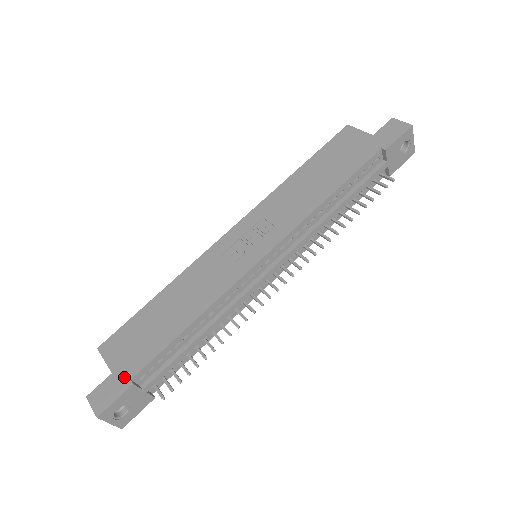
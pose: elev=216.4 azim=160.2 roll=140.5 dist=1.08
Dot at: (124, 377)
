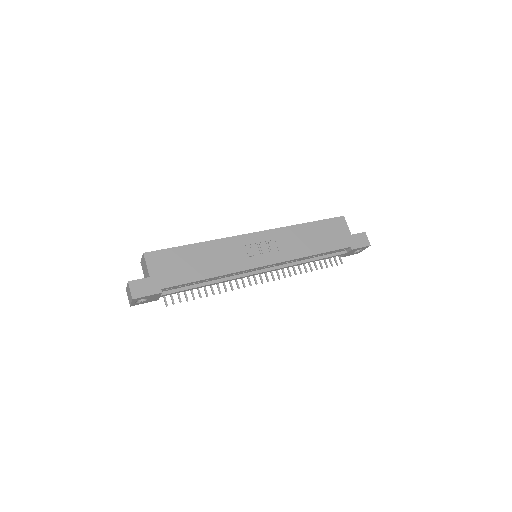
Dot at: (157, 285)
